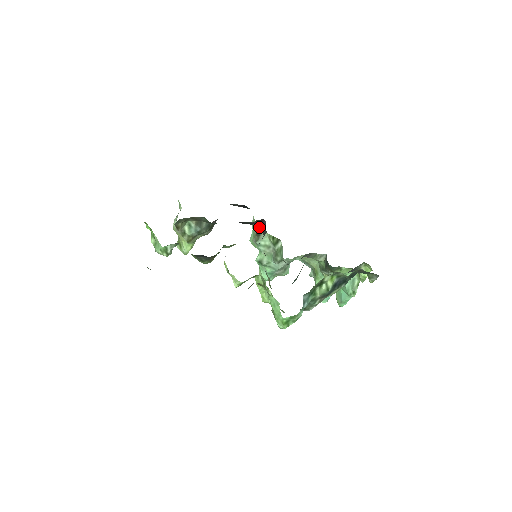
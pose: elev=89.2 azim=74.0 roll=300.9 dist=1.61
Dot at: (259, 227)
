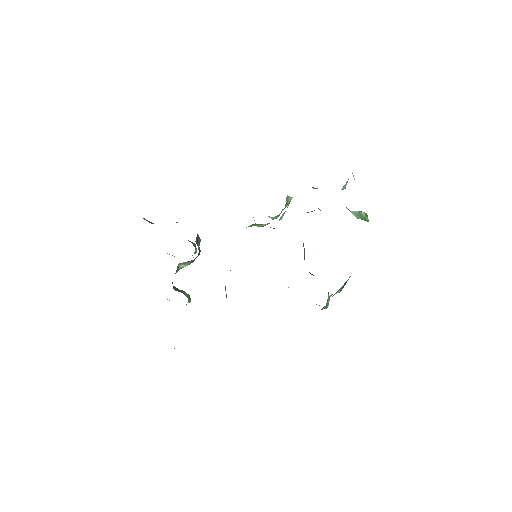
Dot at: occluded
